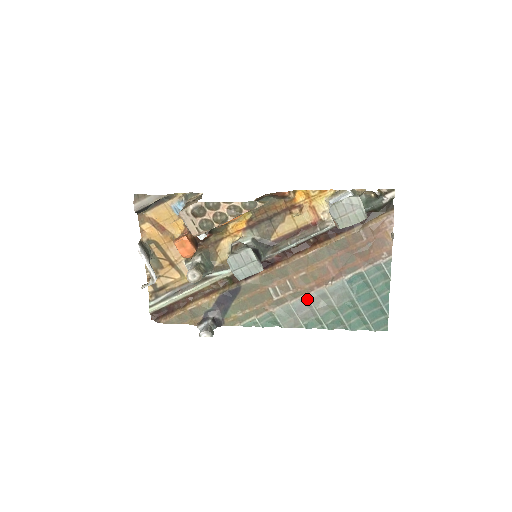
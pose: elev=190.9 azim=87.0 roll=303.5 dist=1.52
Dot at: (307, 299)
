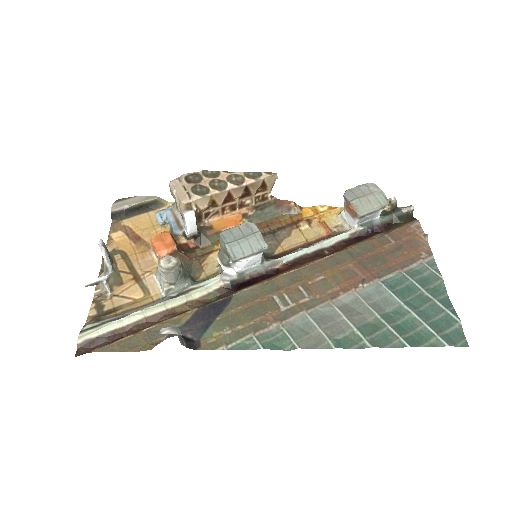
Dot at: (331, 306)
